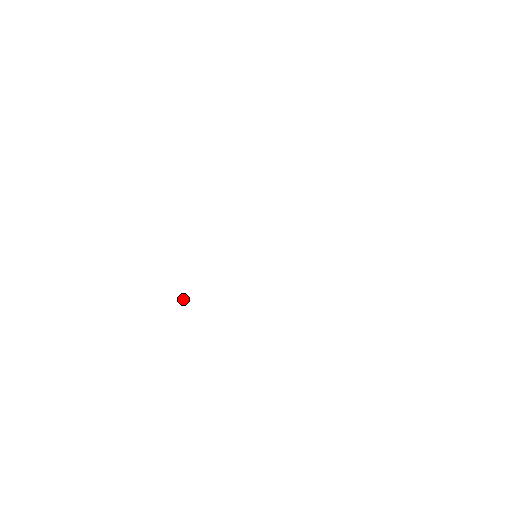
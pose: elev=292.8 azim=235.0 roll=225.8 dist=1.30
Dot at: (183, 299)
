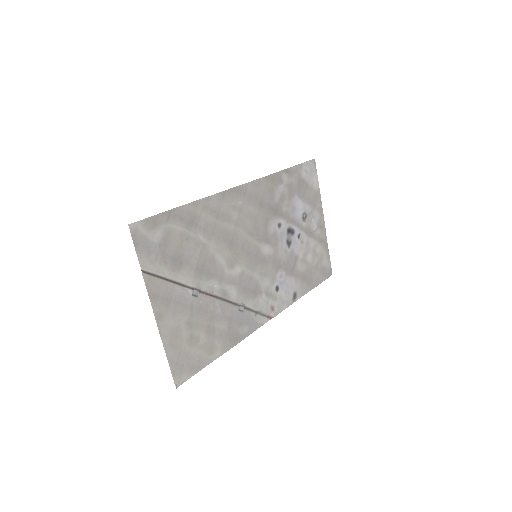
Dot at: (206, 291)
